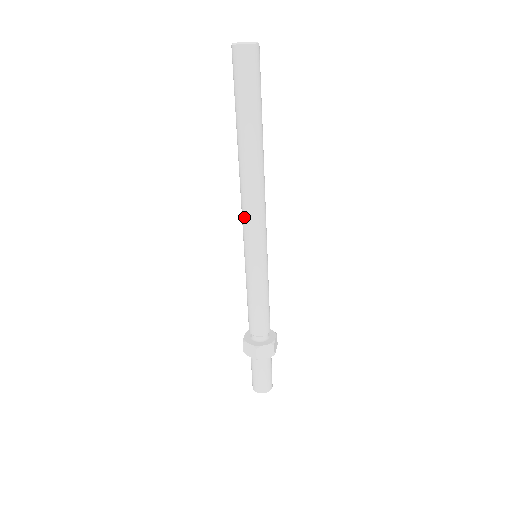
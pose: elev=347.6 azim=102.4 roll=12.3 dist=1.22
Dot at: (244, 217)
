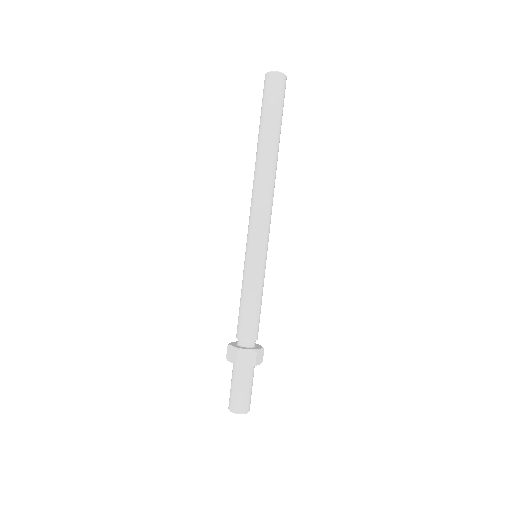
Dot at: (260, 214)
